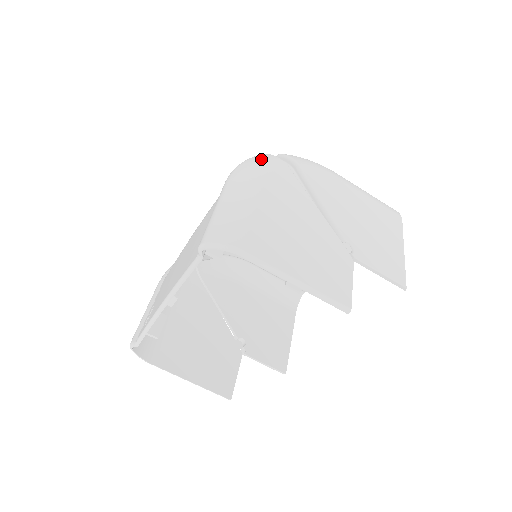
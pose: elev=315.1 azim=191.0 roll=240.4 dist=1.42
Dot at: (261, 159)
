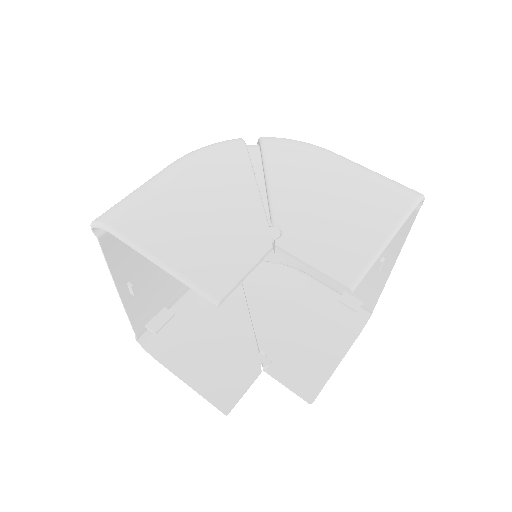
Dot at: (218, 143)
